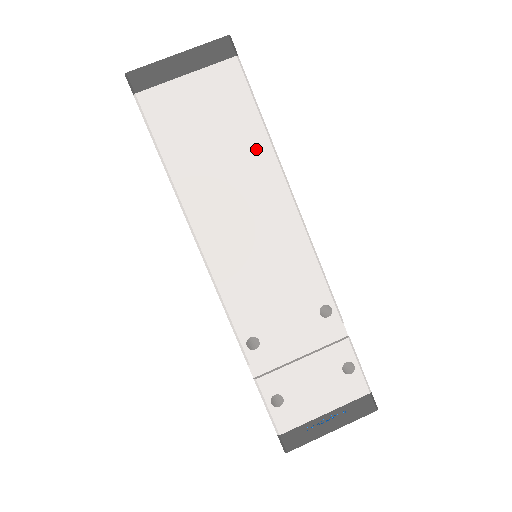
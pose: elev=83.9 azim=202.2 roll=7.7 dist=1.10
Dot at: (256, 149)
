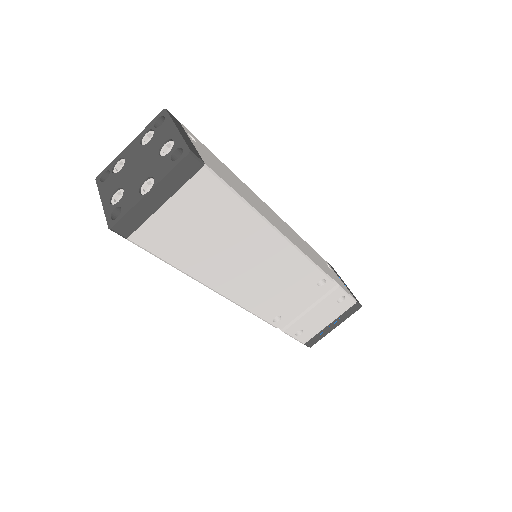
Dot at: (245, 223)
